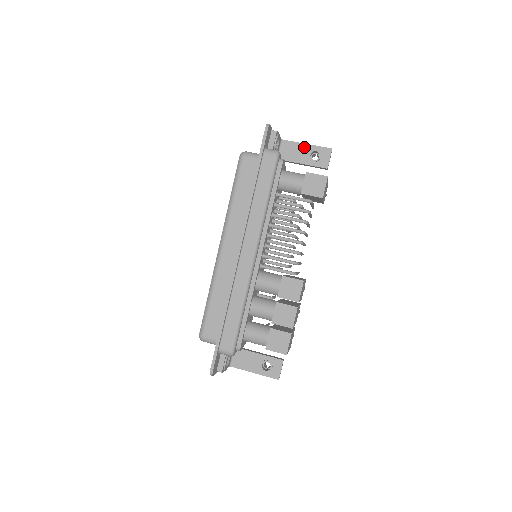
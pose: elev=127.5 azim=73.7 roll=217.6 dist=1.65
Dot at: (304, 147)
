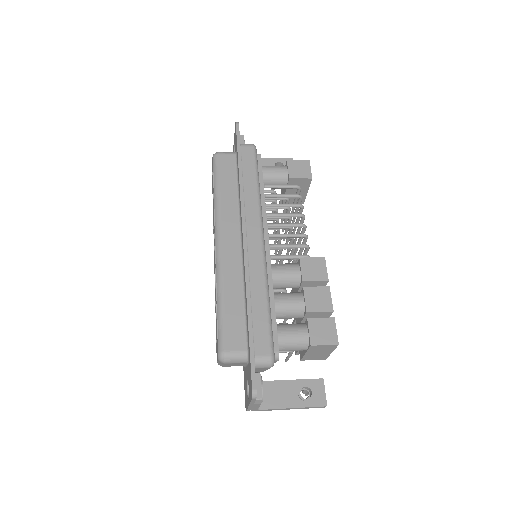
Dot at: (266, 161)
